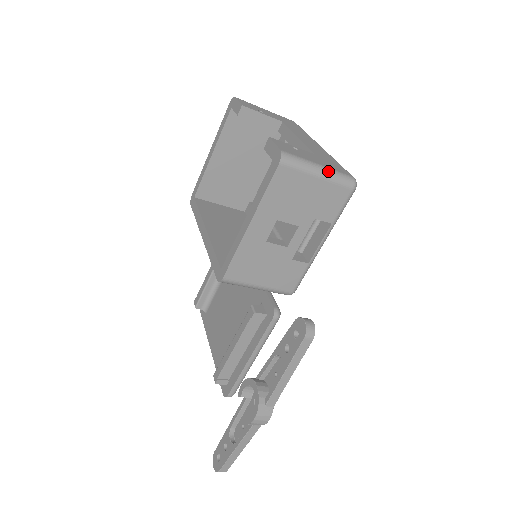
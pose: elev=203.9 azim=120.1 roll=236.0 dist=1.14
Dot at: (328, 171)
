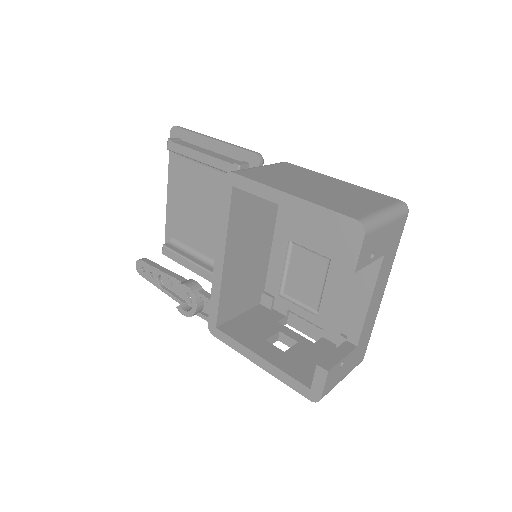
Dot at: occluded
